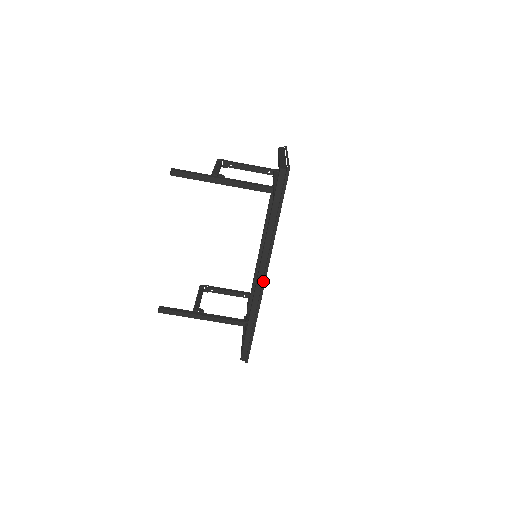
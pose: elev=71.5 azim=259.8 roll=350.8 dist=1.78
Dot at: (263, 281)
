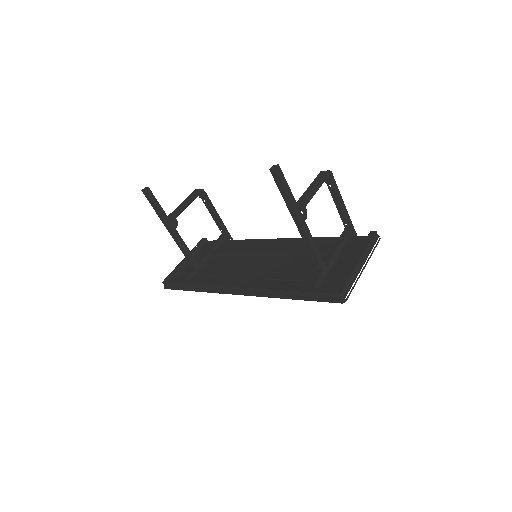
Dot at: (234, 293)
